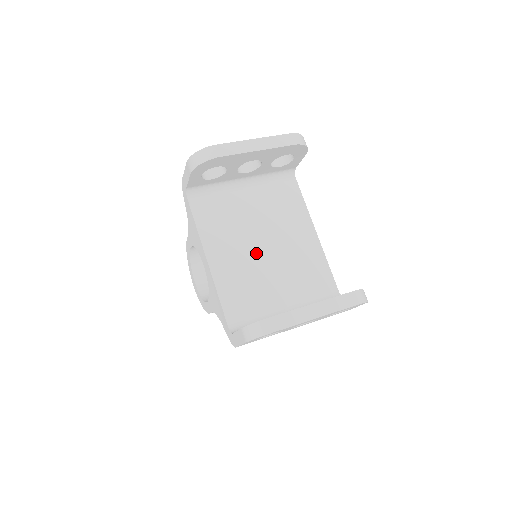
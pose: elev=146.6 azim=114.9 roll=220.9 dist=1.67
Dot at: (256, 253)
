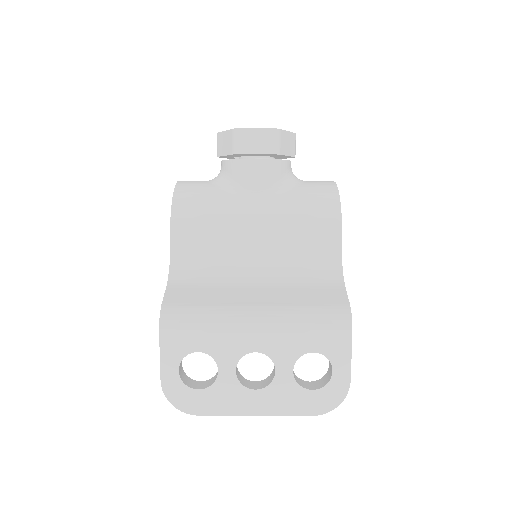
Dot at: occluded
